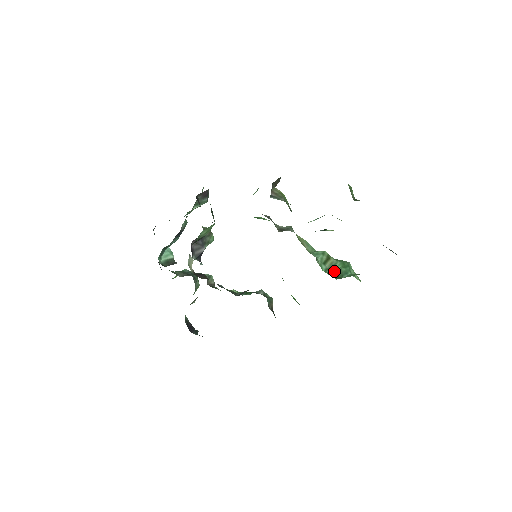
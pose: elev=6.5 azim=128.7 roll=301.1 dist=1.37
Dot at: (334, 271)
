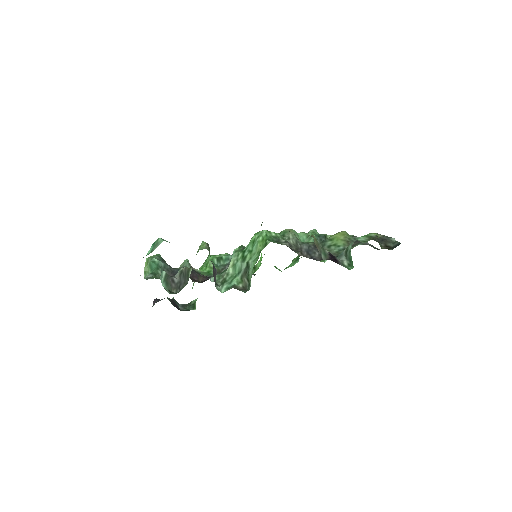
Dot at: occluded
